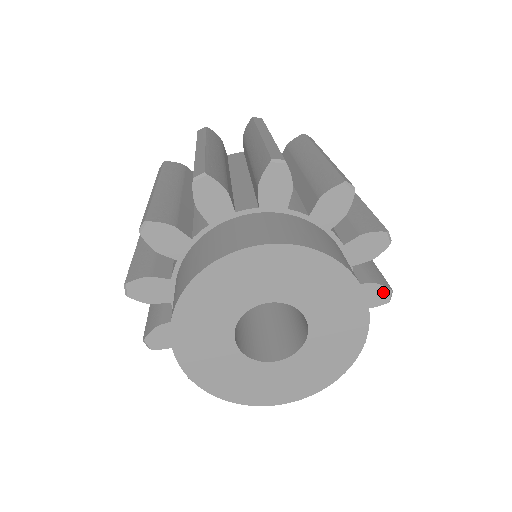
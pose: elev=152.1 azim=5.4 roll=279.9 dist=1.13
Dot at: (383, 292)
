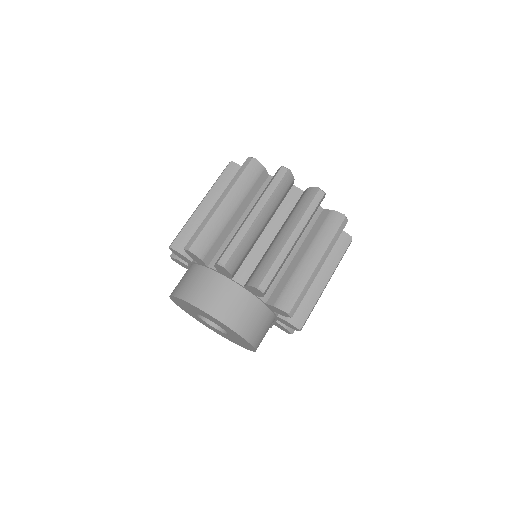
Dot at: occluded
